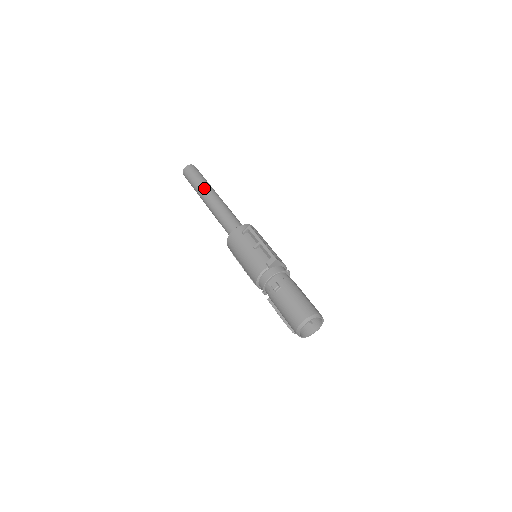
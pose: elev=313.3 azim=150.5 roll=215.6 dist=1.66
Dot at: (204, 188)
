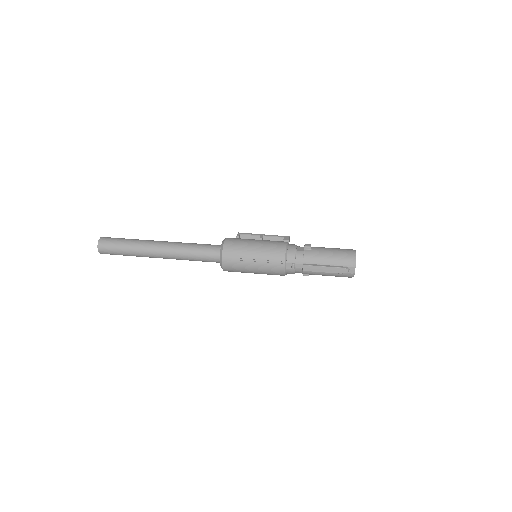
Dot at: (147, 240)
